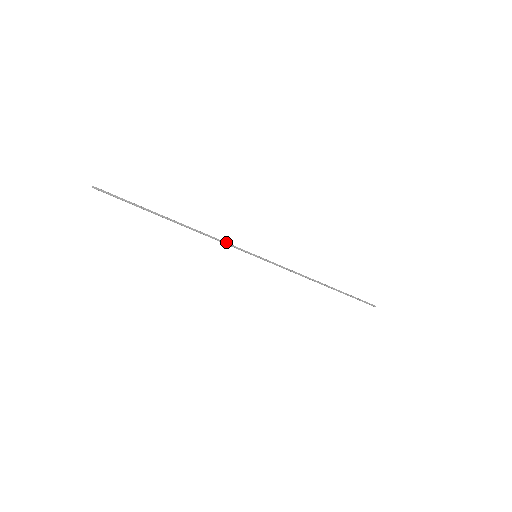
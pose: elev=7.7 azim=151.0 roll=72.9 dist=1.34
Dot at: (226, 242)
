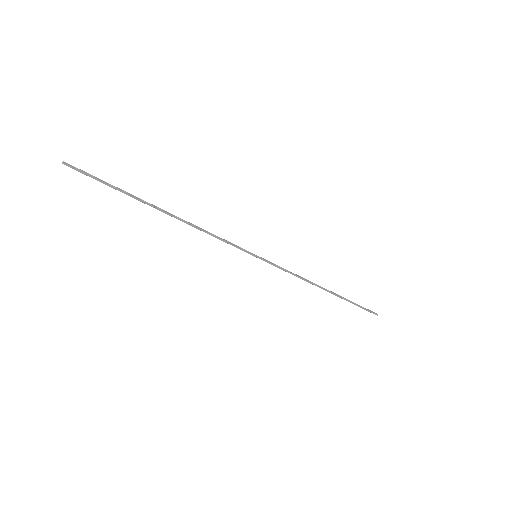
Dot at: (223, 239)
